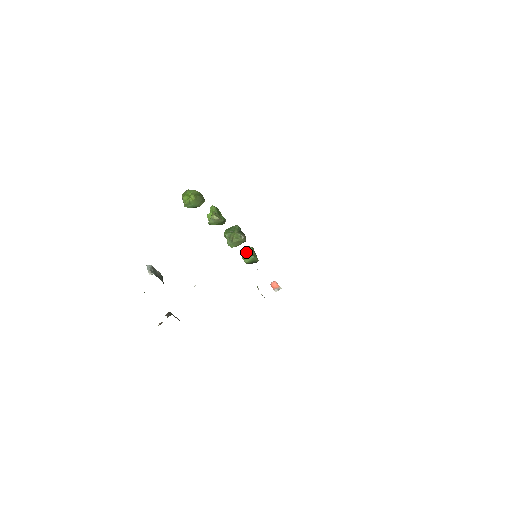
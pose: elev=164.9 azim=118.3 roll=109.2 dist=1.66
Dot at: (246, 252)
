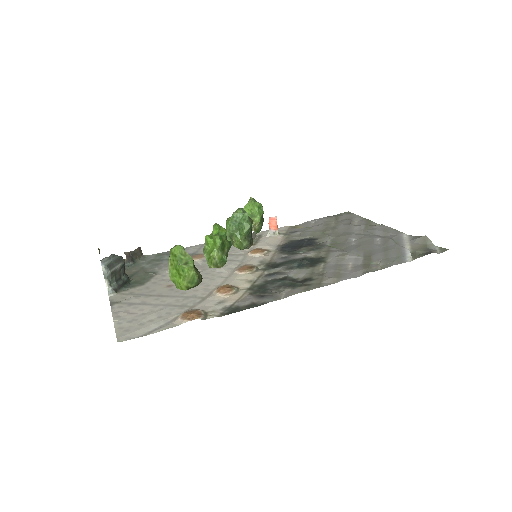
Dot at: occluded
